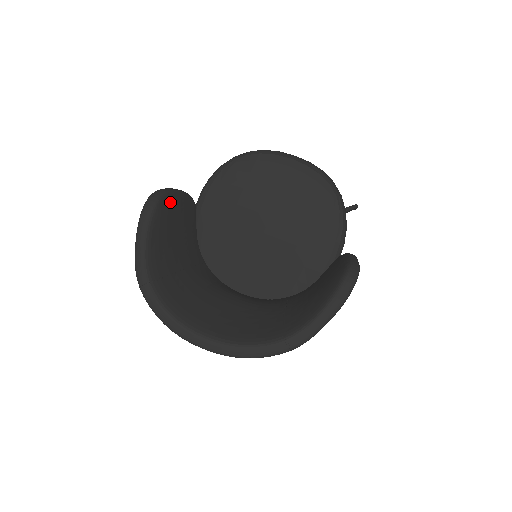
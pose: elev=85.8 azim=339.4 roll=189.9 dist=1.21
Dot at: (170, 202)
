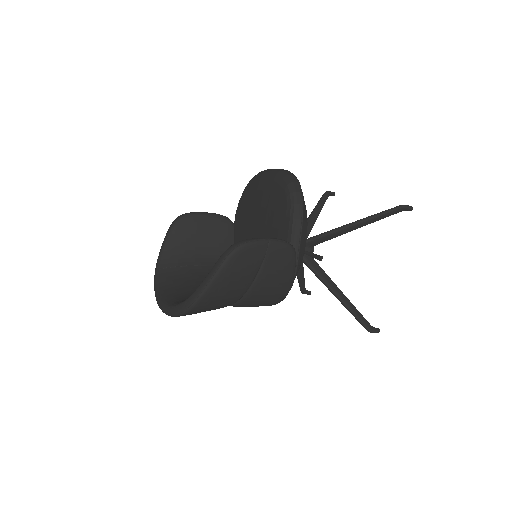
Dot at: (192, 220)
